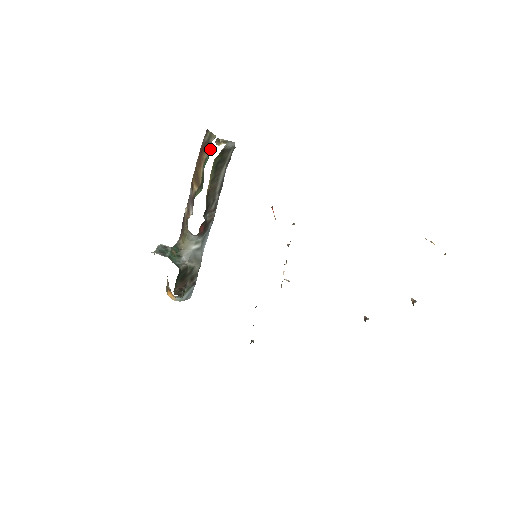
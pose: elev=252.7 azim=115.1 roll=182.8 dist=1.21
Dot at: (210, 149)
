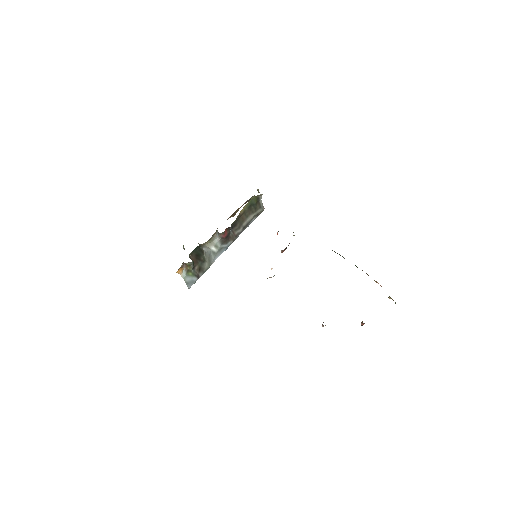
Dot at: occluded
